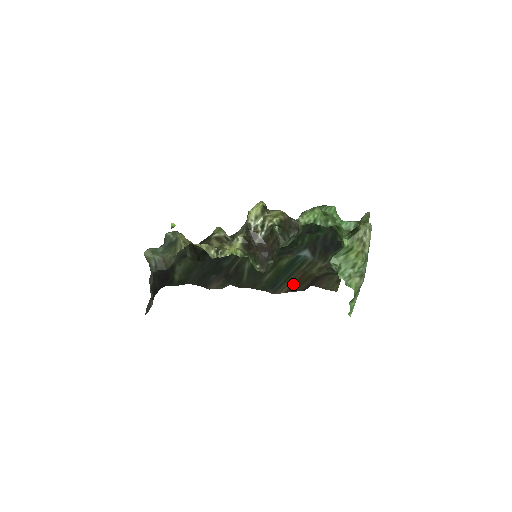
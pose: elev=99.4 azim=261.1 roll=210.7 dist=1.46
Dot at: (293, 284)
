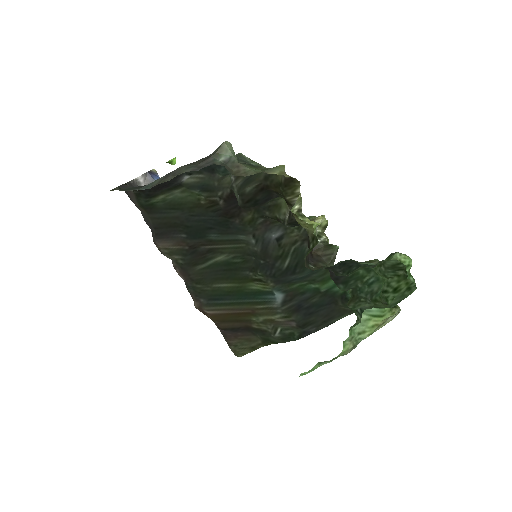
Dot at: (228, 314)
